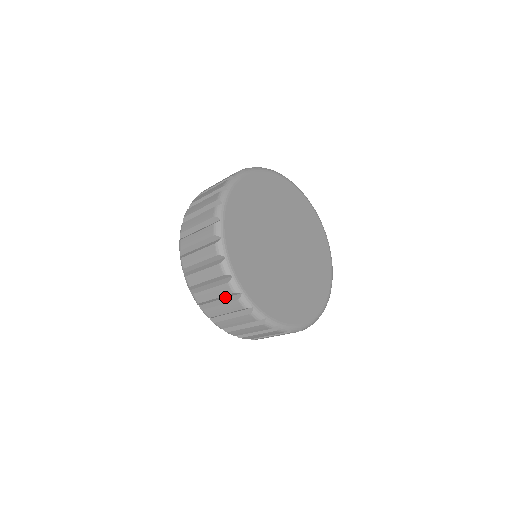
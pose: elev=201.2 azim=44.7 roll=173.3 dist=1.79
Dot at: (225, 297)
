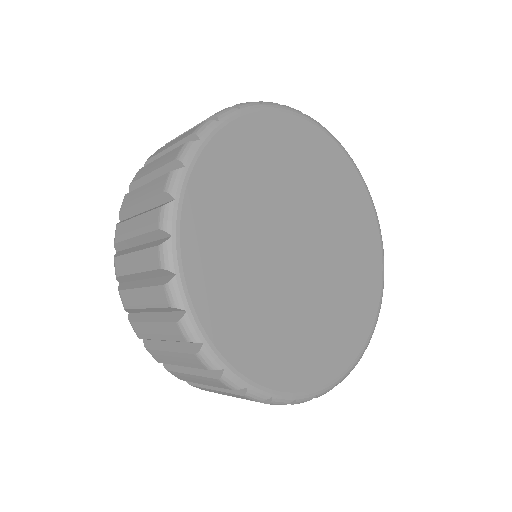
Dot at: occluded
